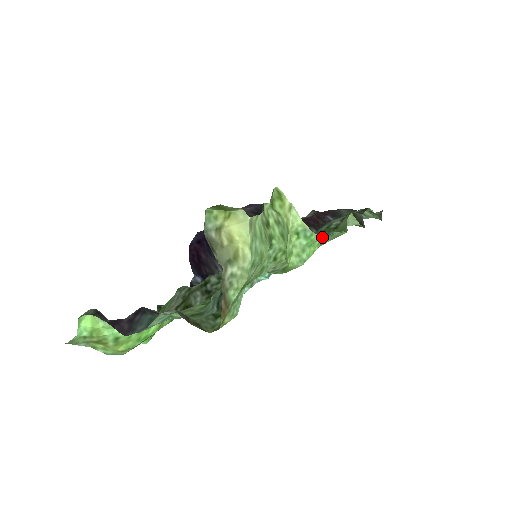
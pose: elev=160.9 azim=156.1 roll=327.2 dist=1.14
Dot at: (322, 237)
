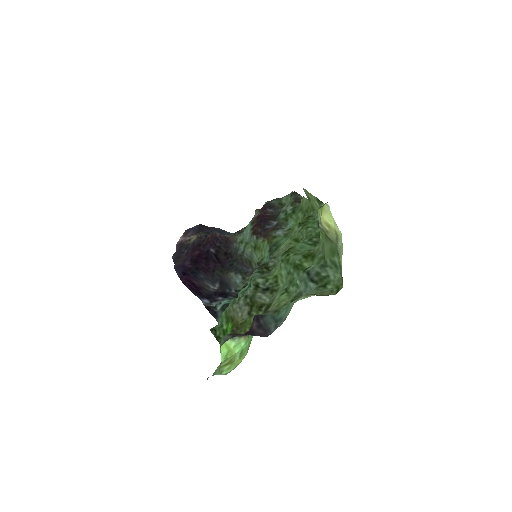
Dot at: occluded
